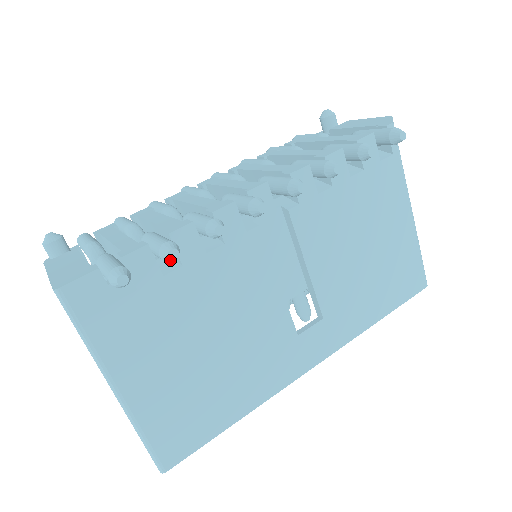
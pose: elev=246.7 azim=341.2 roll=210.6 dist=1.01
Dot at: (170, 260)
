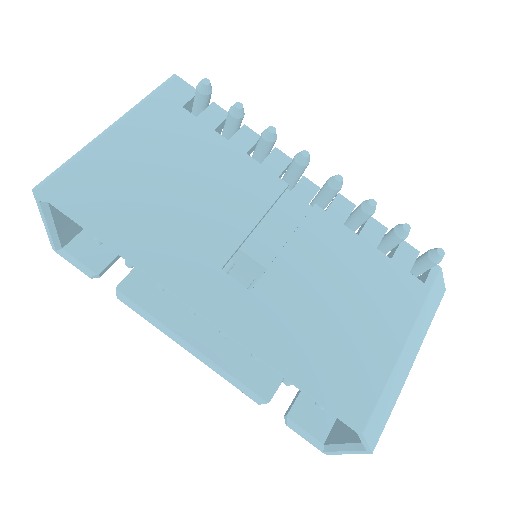
Dot at: (233, 108)
